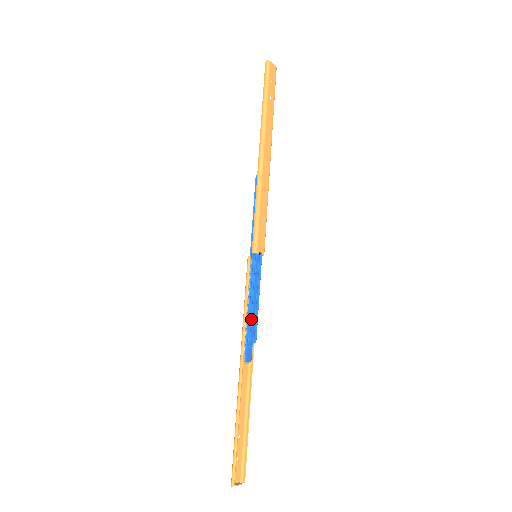
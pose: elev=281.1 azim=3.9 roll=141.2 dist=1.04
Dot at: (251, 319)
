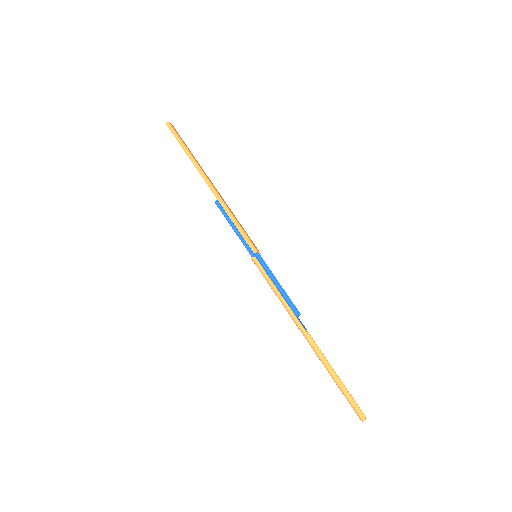
Dot at: (288, 298)
